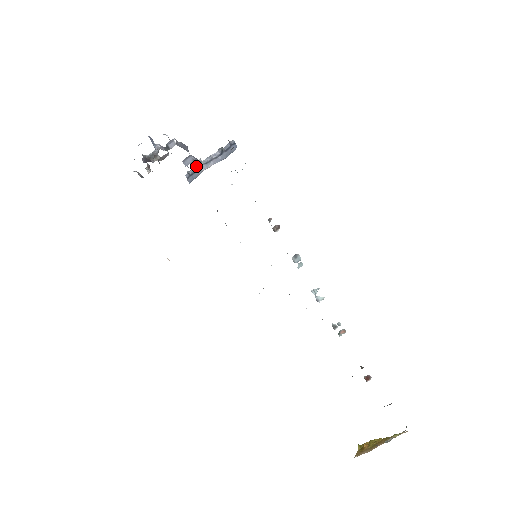
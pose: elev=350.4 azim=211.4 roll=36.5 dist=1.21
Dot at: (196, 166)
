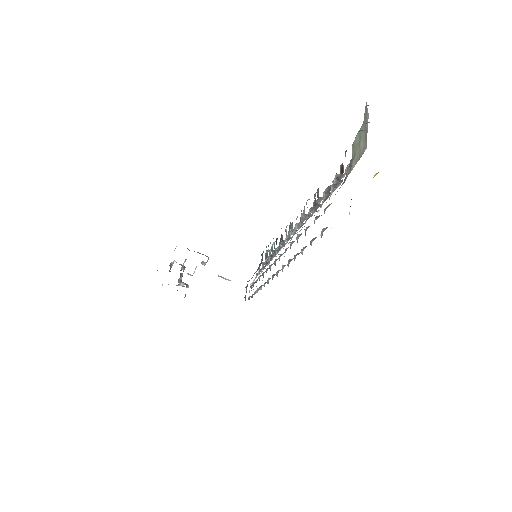
Dot at: (246, 287)
